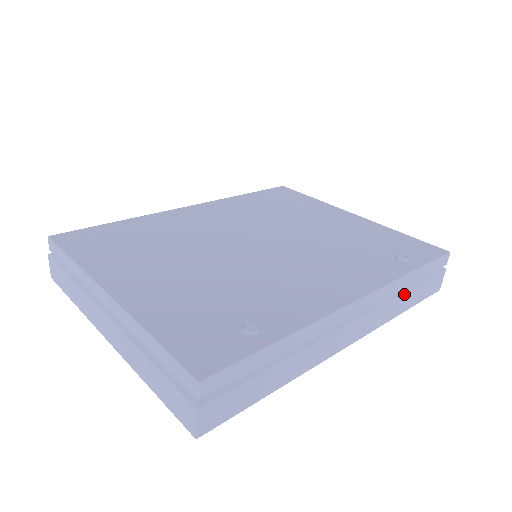
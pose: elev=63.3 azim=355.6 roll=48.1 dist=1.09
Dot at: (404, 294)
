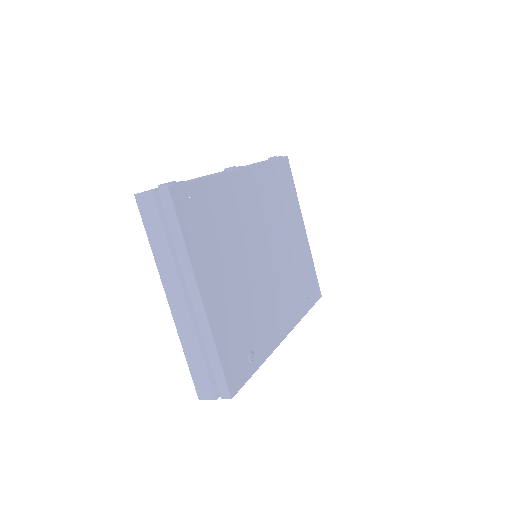
Dot at: occluded
